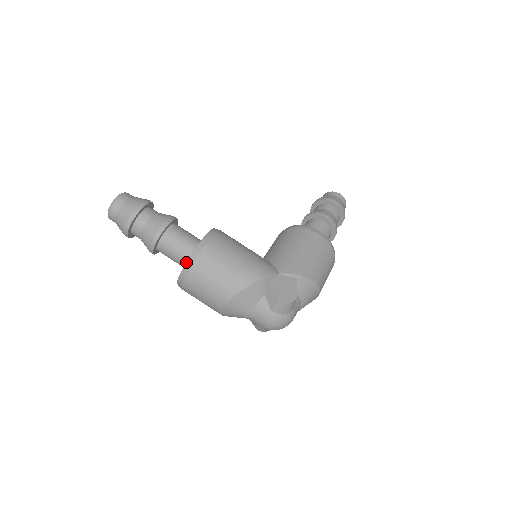
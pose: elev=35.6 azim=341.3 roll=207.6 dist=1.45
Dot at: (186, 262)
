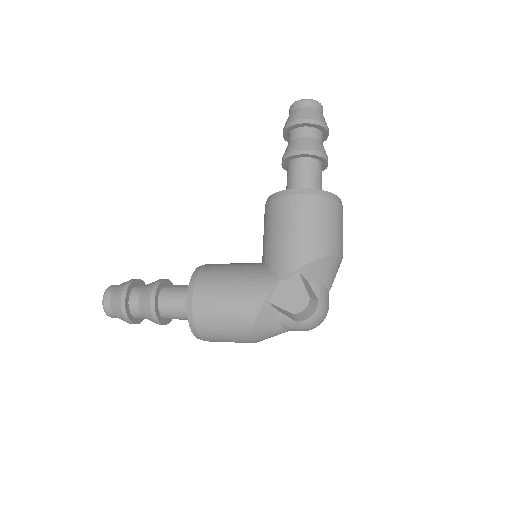
Dot at: occluded
